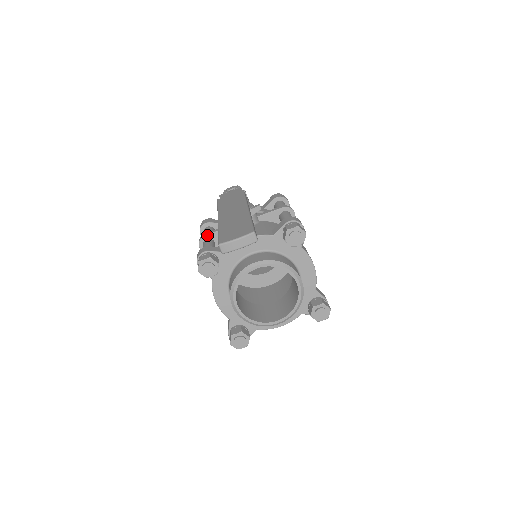
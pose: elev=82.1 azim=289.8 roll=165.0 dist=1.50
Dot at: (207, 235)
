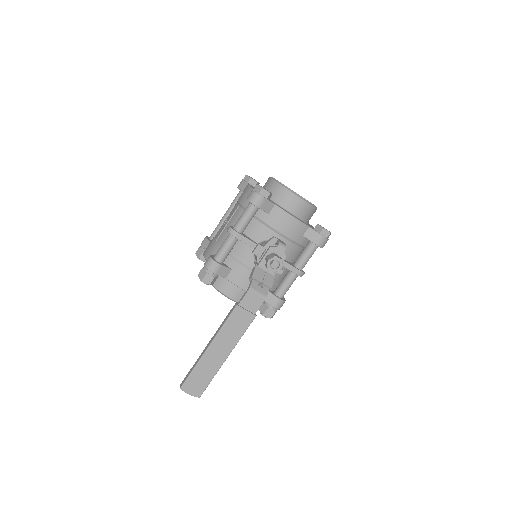
Dot at: (237, 238)
